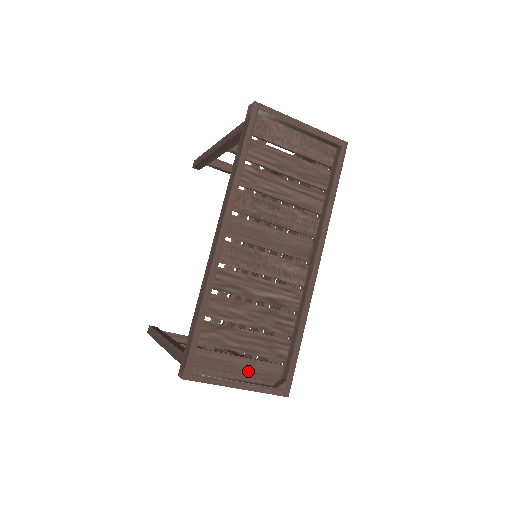
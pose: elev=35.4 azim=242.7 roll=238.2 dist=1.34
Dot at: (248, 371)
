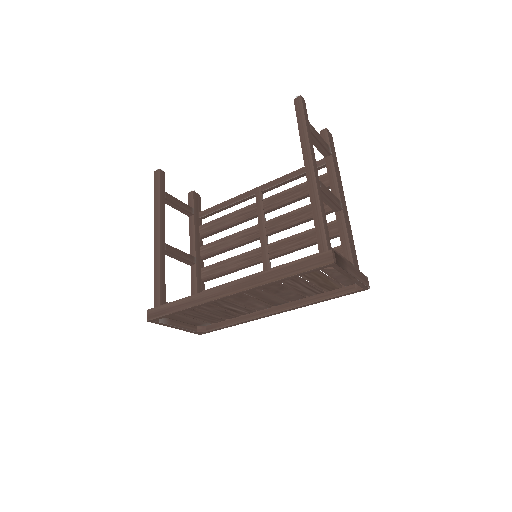
Dot at: (189, 321)
